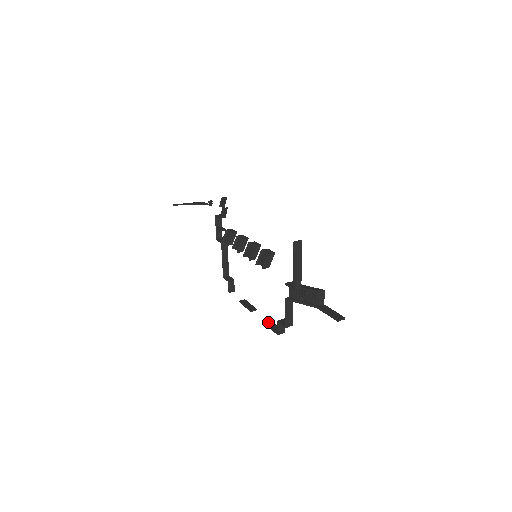
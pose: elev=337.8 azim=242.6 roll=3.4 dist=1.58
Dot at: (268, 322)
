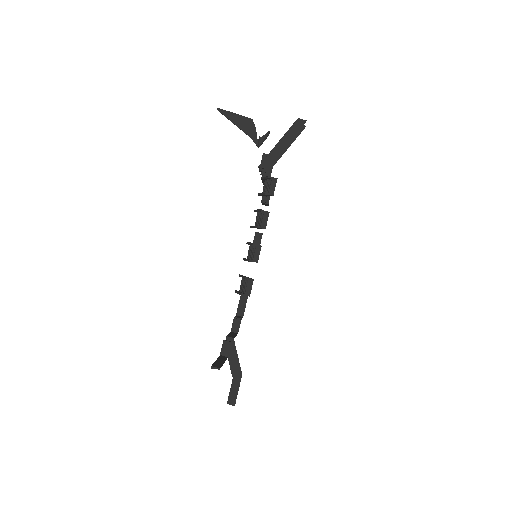
Dot at: occluded
